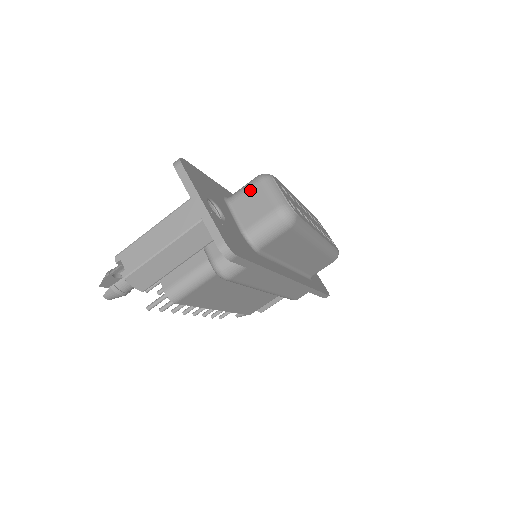
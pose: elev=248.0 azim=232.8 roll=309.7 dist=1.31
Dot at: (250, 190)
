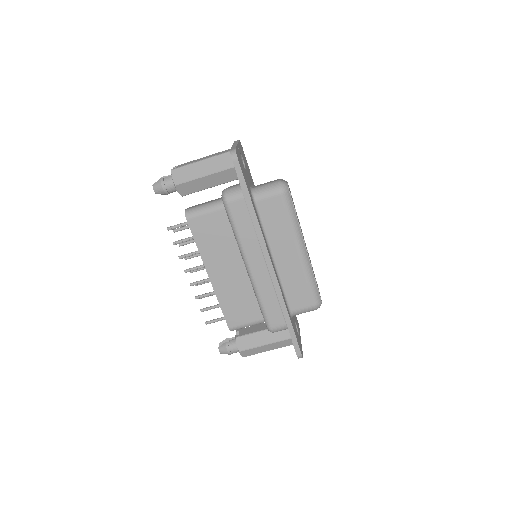
Dot at: (270, 181)
